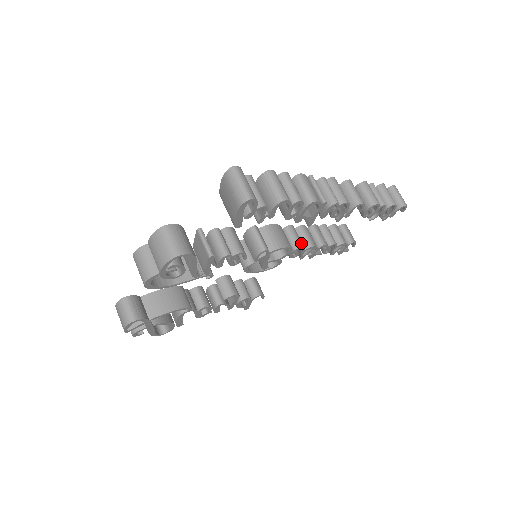
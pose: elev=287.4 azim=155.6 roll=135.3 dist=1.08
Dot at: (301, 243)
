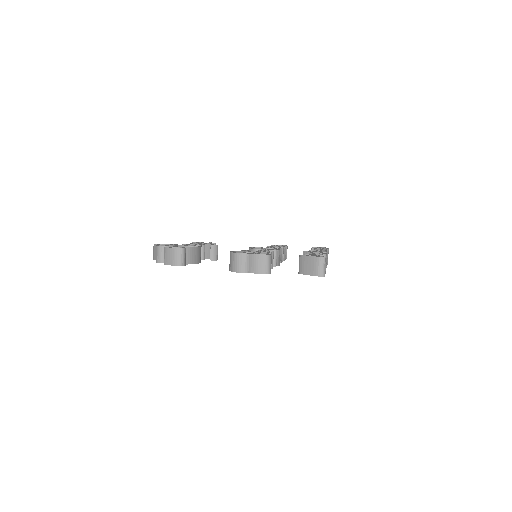
Dot at: occluded
